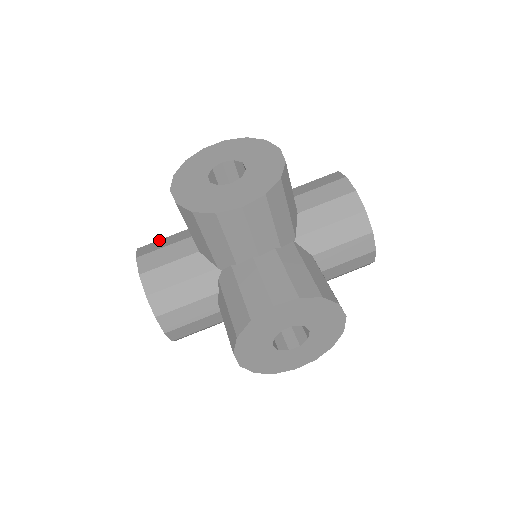
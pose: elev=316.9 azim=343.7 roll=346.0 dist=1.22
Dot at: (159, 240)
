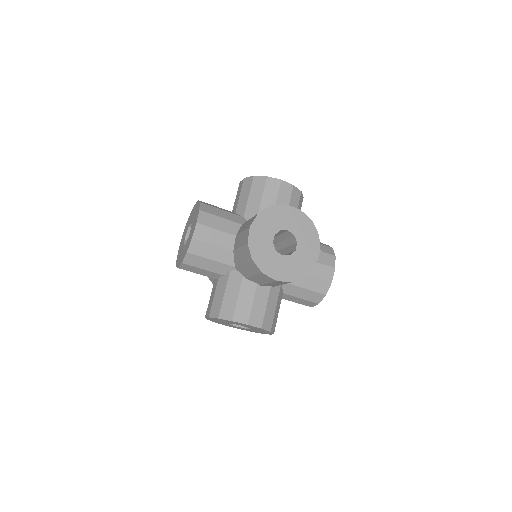
Dot at: (216, 216)
